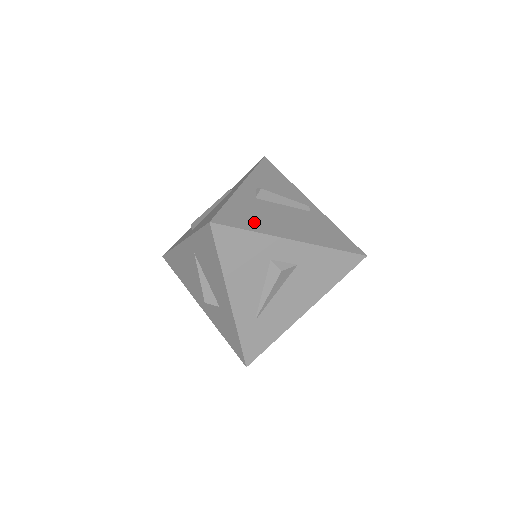
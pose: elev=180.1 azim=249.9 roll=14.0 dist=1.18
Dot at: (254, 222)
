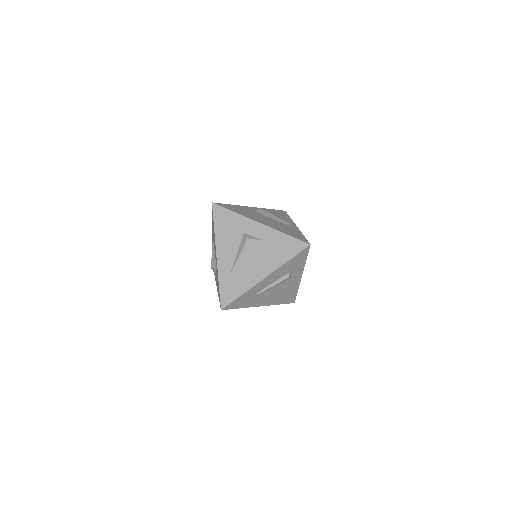
Dot at: (240, 212)
